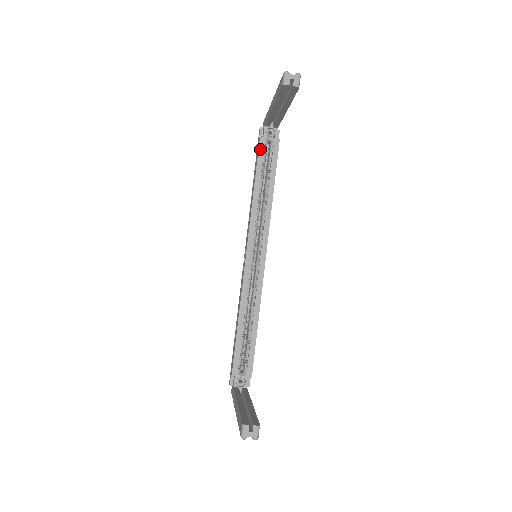
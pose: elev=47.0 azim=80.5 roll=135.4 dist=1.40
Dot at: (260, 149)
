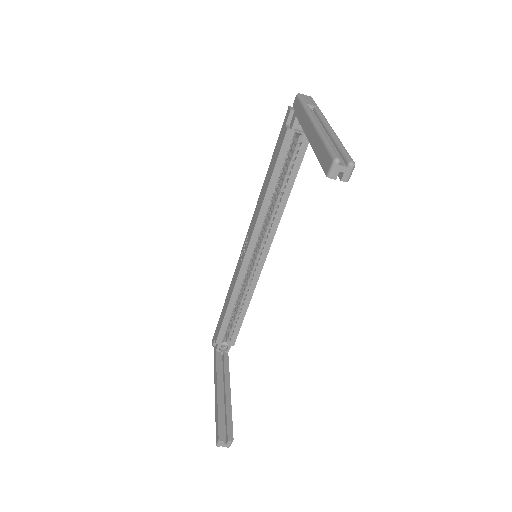
Dot at: (284, 145)
